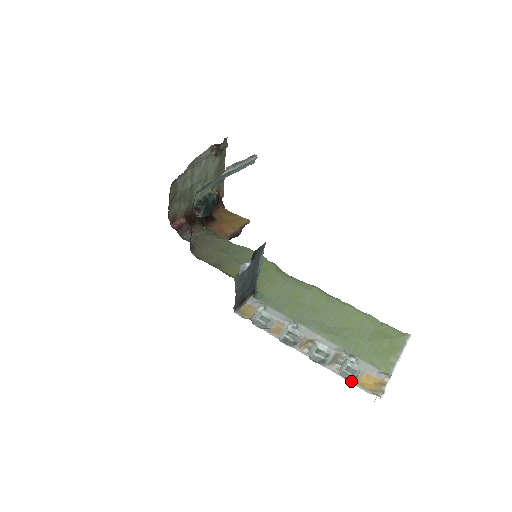
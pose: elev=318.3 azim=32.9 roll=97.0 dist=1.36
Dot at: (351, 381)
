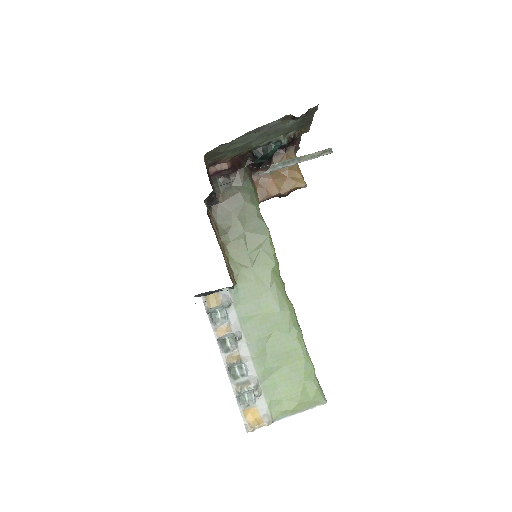
Dot at: (240, 406)
